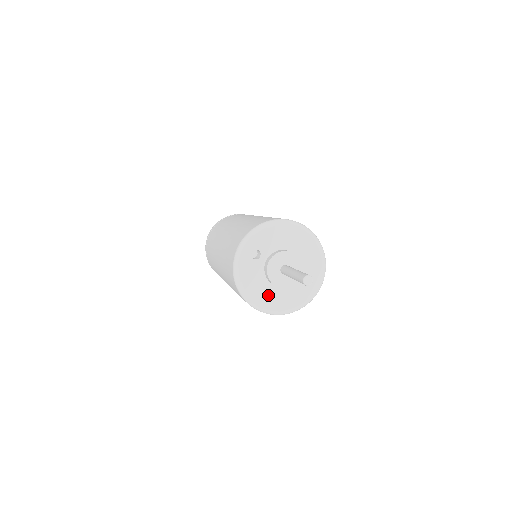
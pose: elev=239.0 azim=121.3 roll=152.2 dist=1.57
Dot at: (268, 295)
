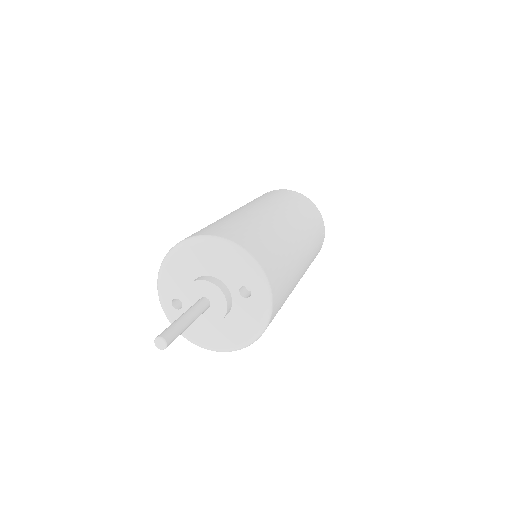
Dot at: (222, 333)
